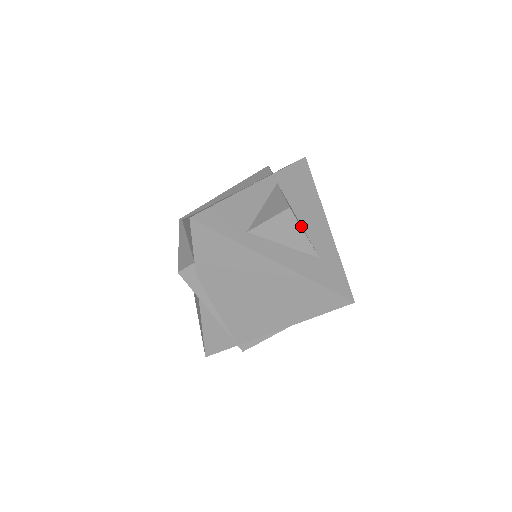
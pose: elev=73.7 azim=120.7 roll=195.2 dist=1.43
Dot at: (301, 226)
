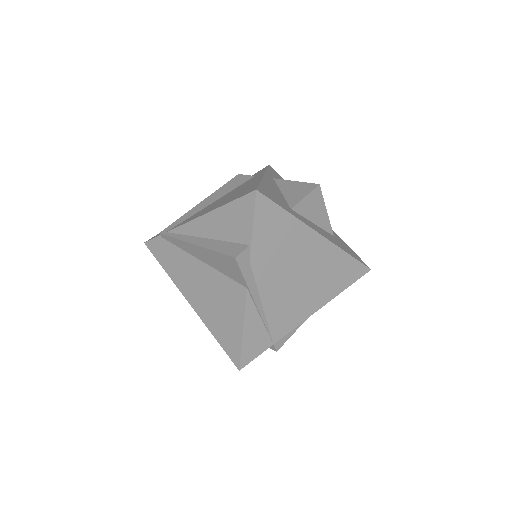
Dot at: occluded
